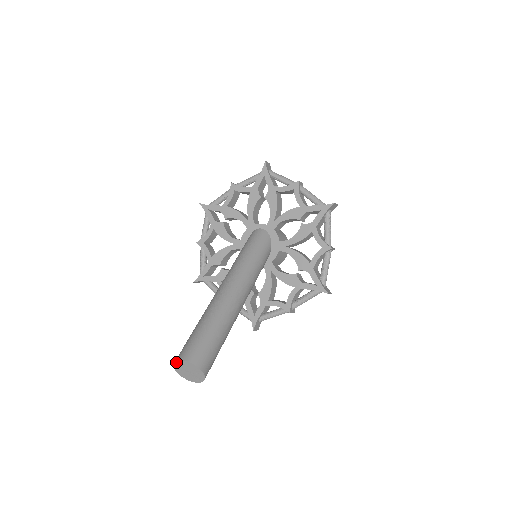
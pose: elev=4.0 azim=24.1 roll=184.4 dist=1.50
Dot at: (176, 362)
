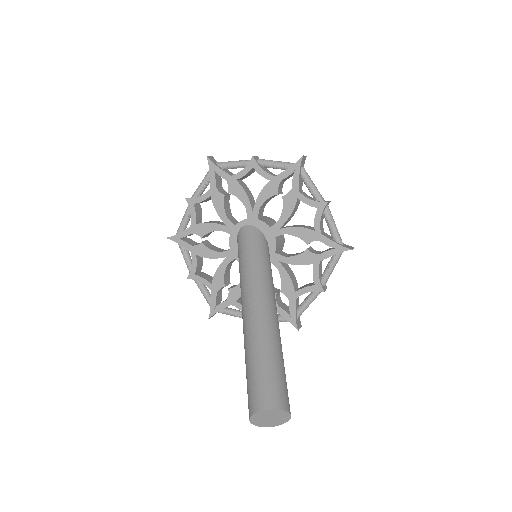
Dot at: (251, 418)
